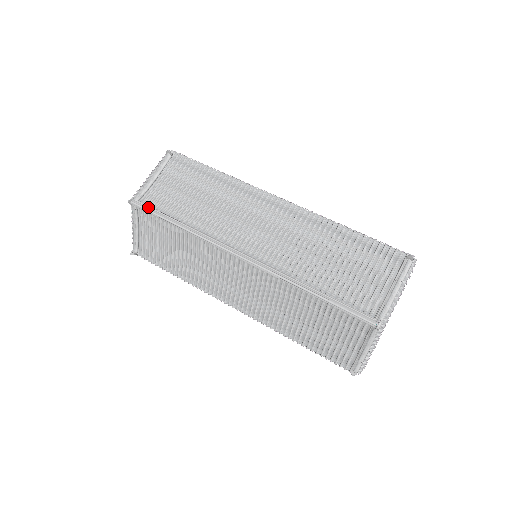
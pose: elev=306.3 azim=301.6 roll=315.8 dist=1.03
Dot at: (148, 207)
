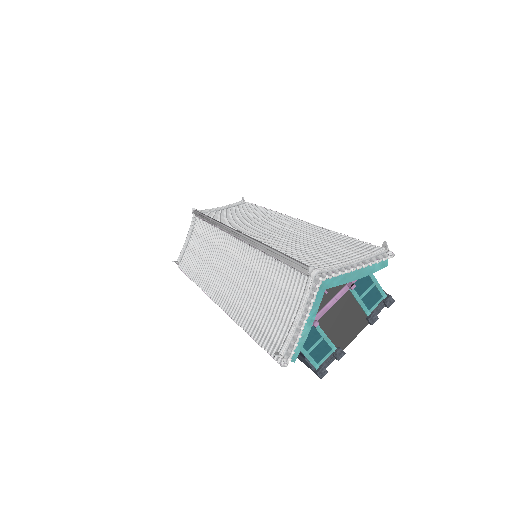
Dot at: occluded
